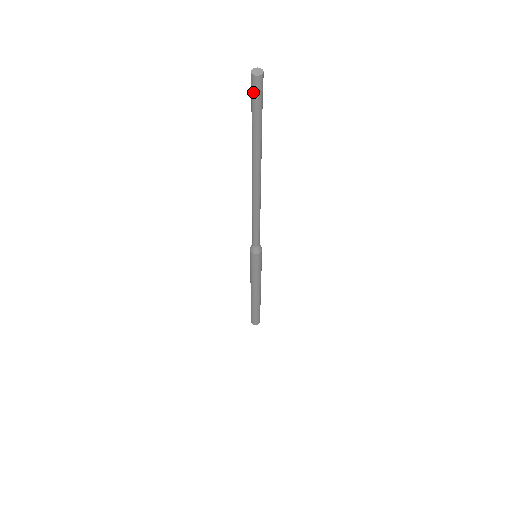
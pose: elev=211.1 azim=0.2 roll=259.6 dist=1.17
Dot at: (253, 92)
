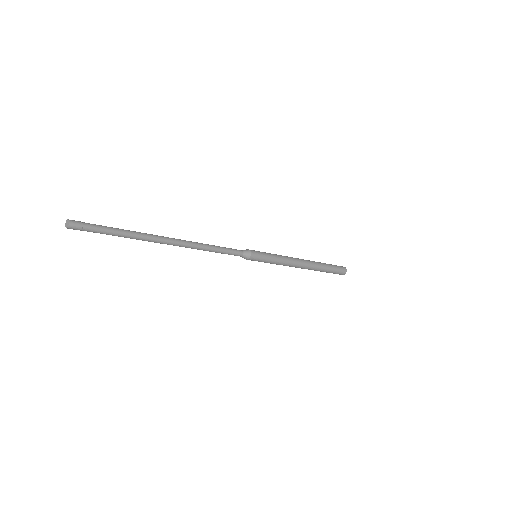
Dot at: (81, 229)
